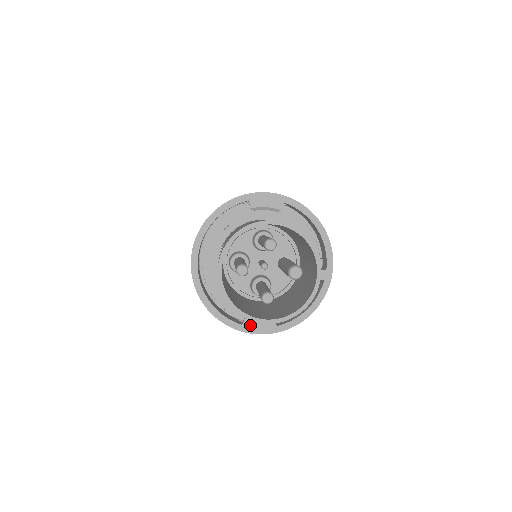
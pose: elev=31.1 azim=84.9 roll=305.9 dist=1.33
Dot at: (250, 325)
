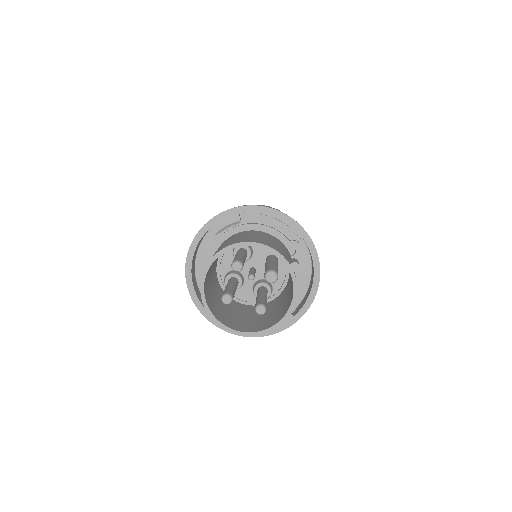
Dot at: occluded
